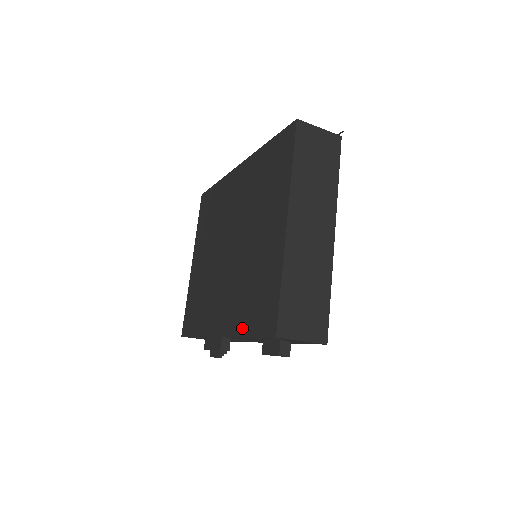
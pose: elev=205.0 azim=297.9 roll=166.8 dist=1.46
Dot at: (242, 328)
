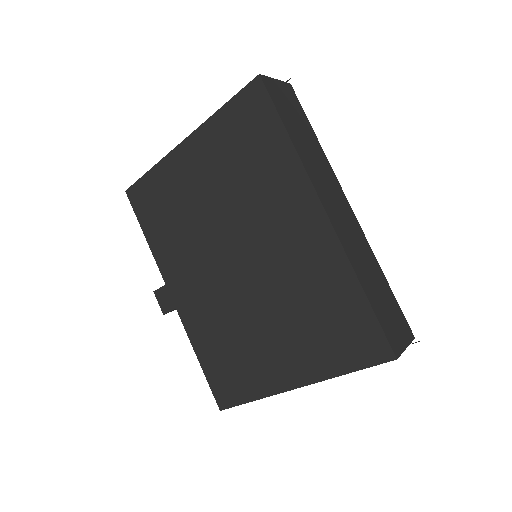
Dot at: (199, 349)
